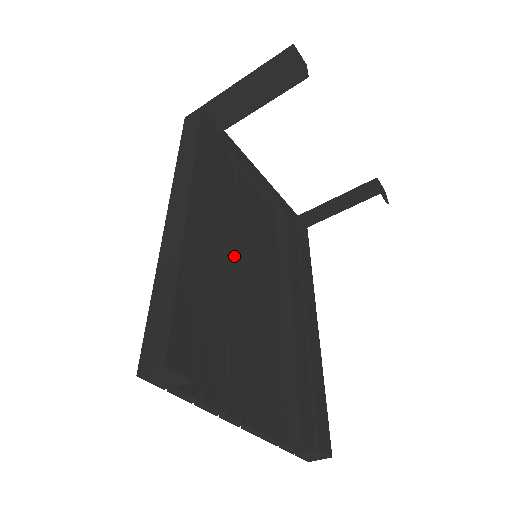
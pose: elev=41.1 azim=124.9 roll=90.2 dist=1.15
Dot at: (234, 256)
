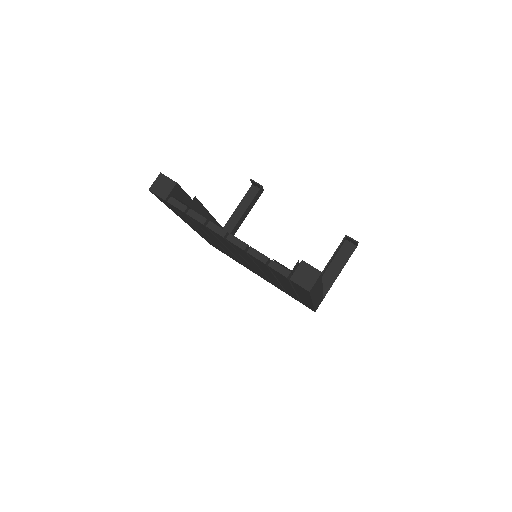
Dot at: occluded
